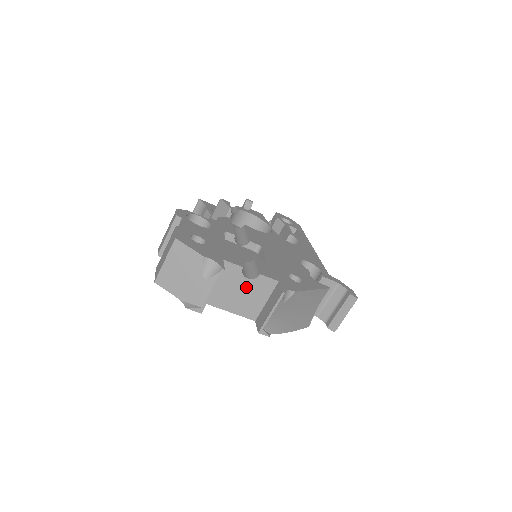
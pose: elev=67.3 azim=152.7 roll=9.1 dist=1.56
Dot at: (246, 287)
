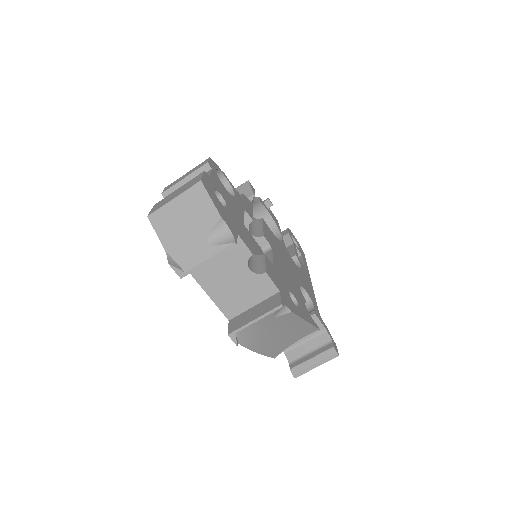
Dot at: (242, 278)
